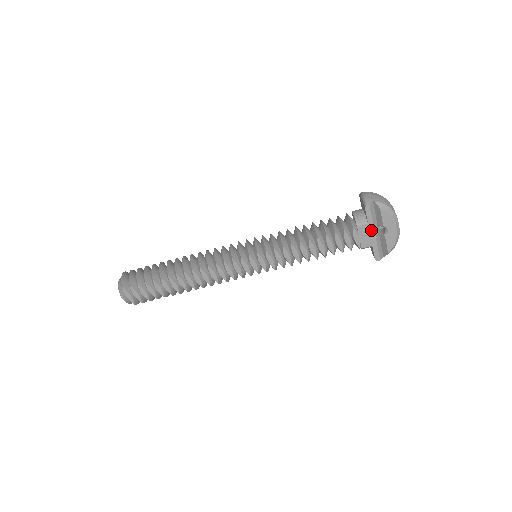
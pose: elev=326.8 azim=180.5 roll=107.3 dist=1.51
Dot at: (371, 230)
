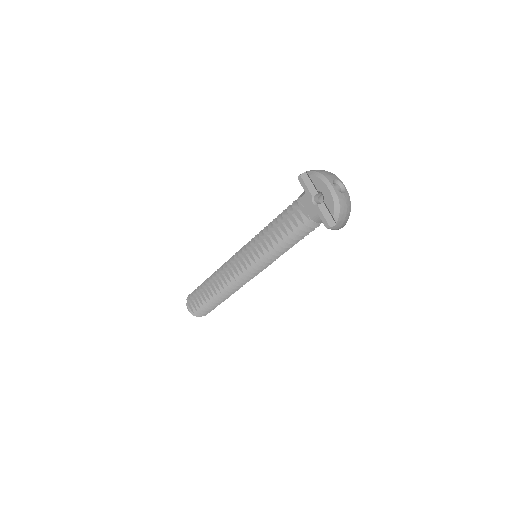
Dot at: (310, 198)
